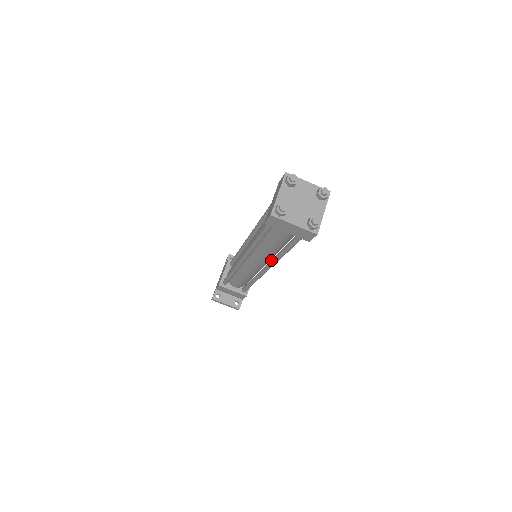
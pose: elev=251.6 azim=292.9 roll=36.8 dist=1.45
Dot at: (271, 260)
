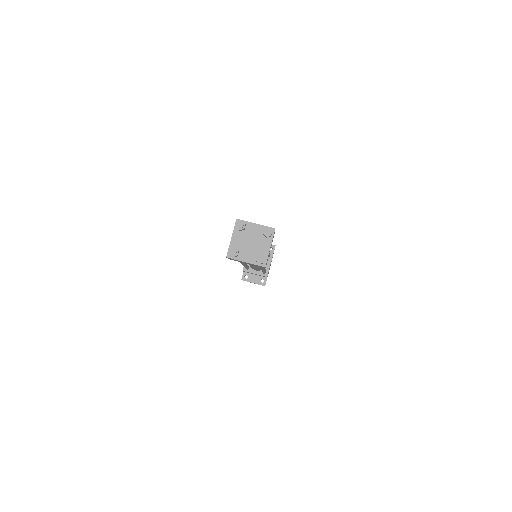
Dot at: occluded
